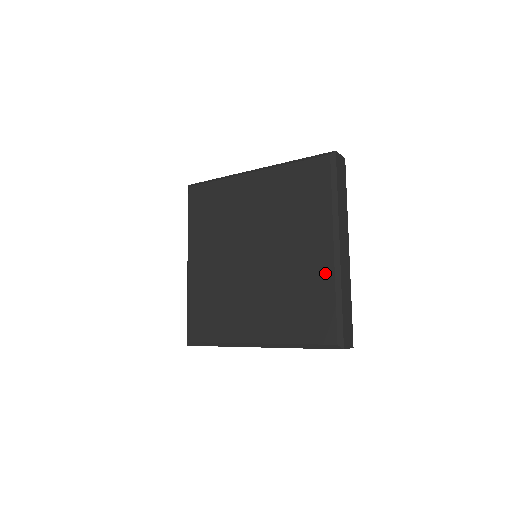
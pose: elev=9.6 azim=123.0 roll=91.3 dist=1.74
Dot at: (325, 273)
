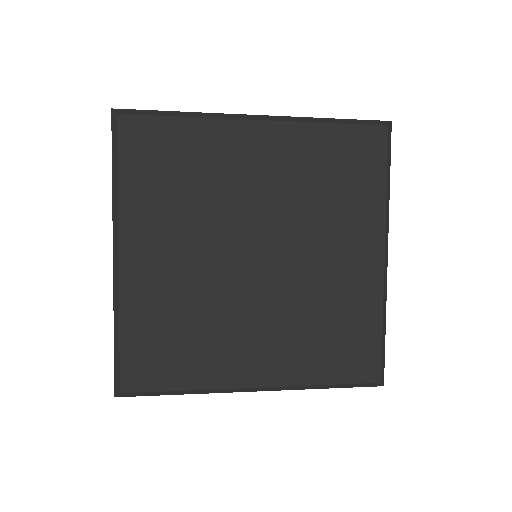
Dot at: (371, 291)
